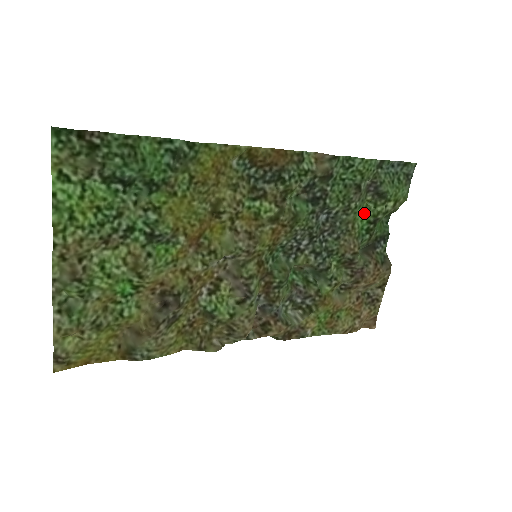
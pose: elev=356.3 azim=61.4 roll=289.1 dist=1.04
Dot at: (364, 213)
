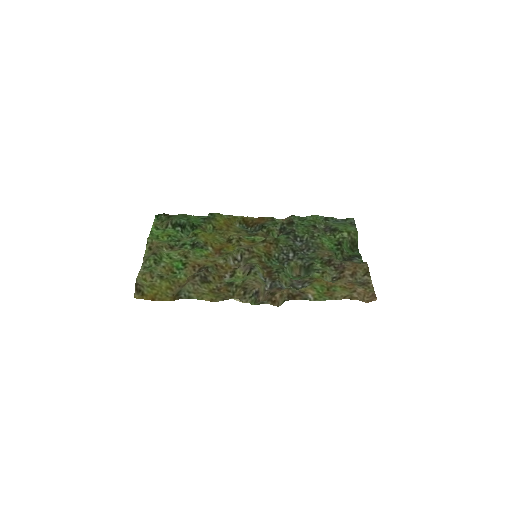
Dot at: (329, 241)
